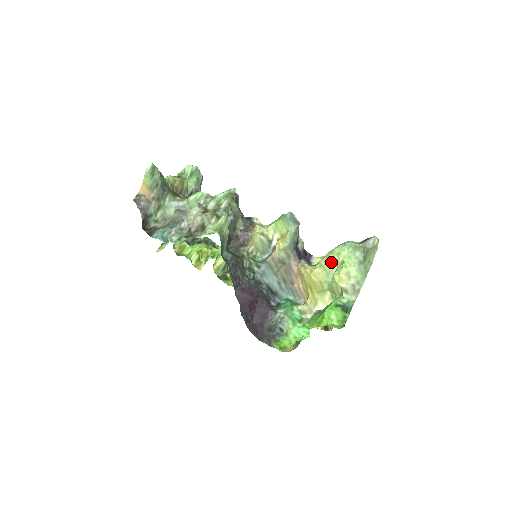
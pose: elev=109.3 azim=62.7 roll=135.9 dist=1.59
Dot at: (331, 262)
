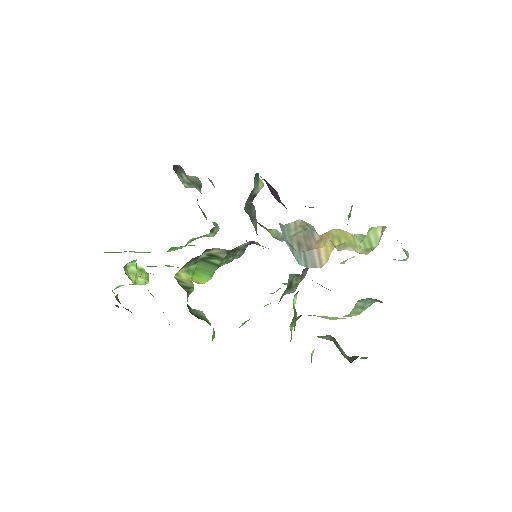
Dot at: (362, 236)
